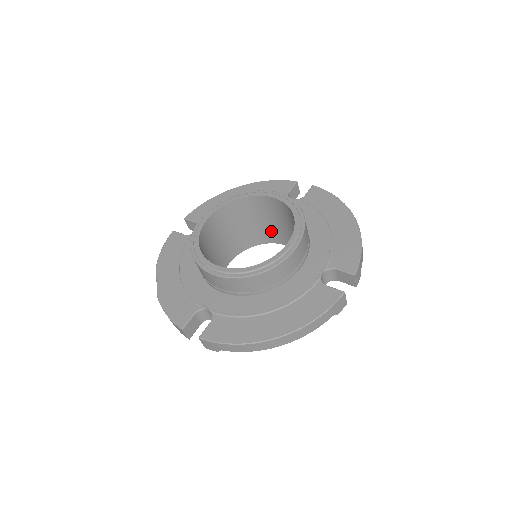
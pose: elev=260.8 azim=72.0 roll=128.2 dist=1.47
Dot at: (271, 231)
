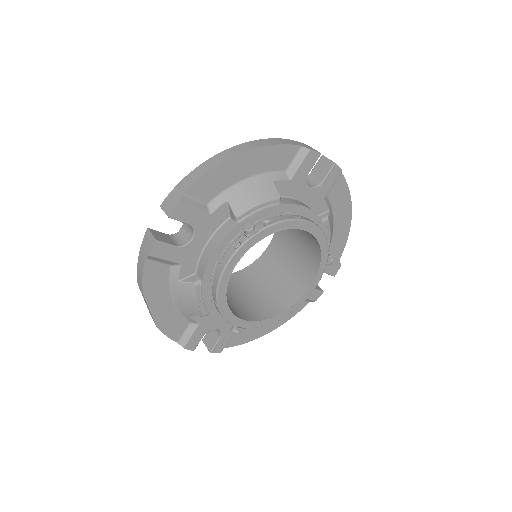
Dot at: (288, 286)
